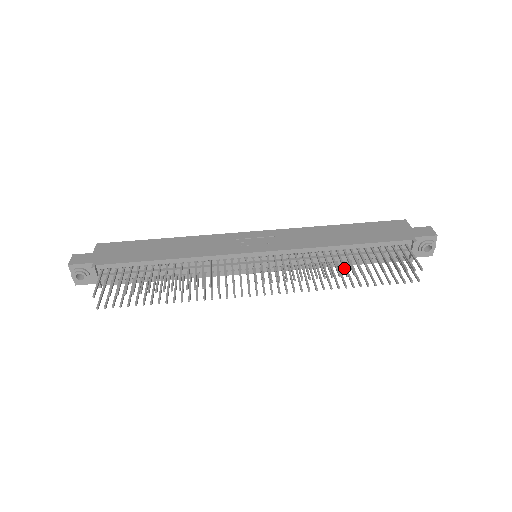
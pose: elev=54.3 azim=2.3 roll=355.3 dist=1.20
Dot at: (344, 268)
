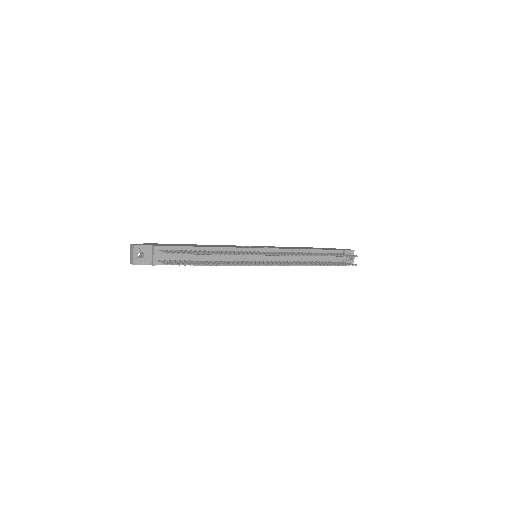
Dot at: (317, 254)
